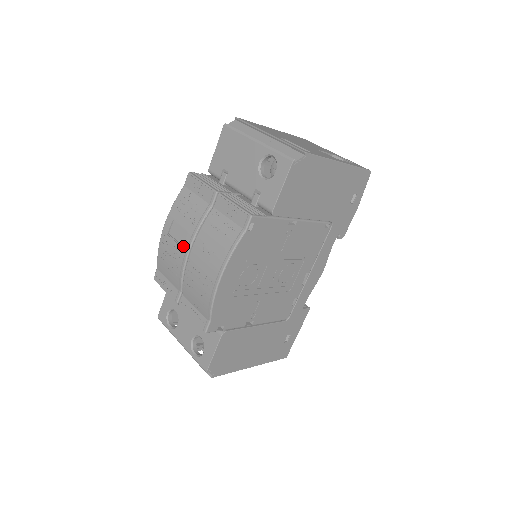
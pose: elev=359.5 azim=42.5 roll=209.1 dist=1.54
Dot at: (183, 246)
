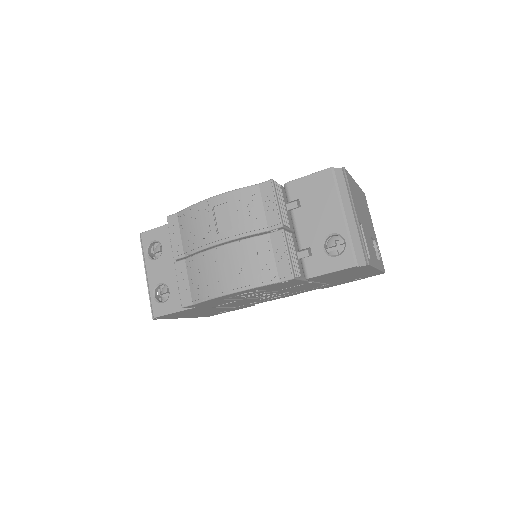
Dot at: (219, 234)
